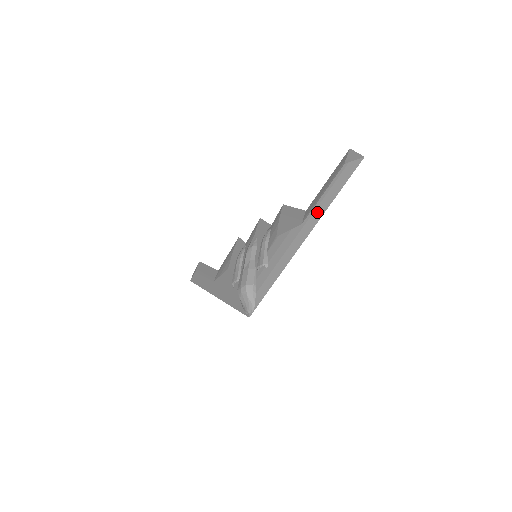
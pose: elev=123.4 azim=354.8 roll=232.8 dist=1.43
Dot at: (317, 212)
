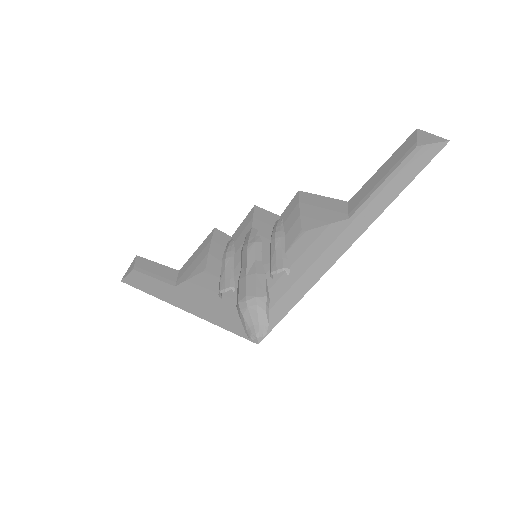
Dot at: (375, 205)
